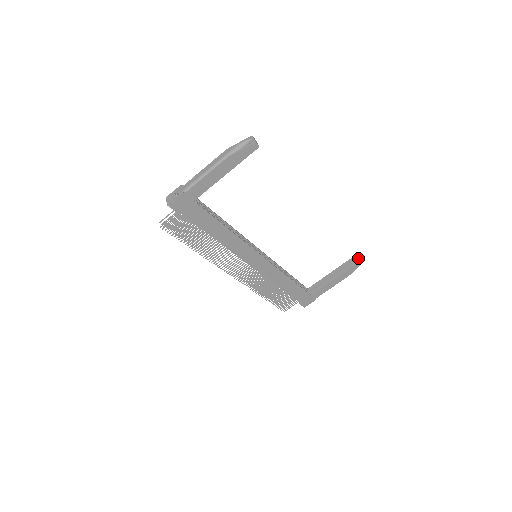
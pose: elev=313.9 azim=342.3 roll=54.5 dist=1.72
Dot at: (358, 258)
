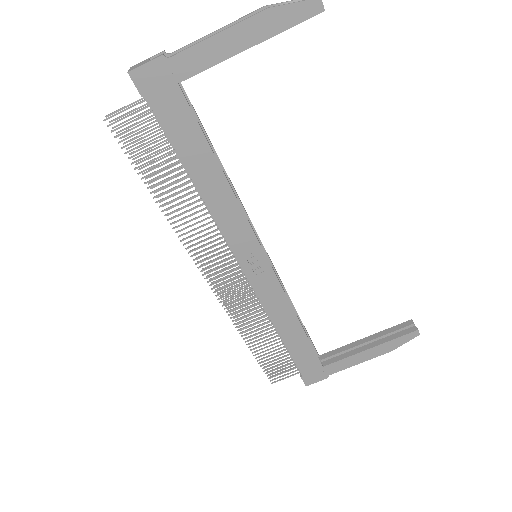
Dot at: (412, 326)
